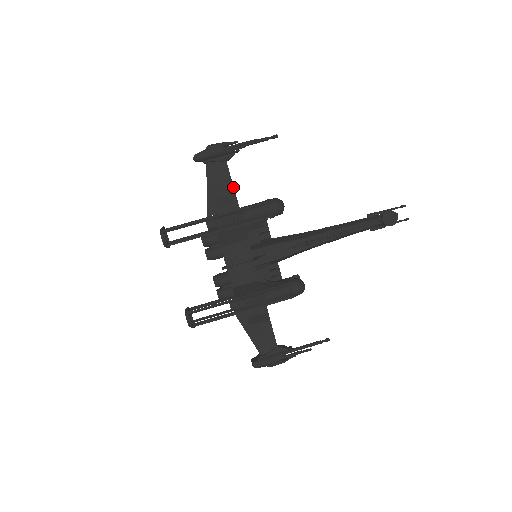
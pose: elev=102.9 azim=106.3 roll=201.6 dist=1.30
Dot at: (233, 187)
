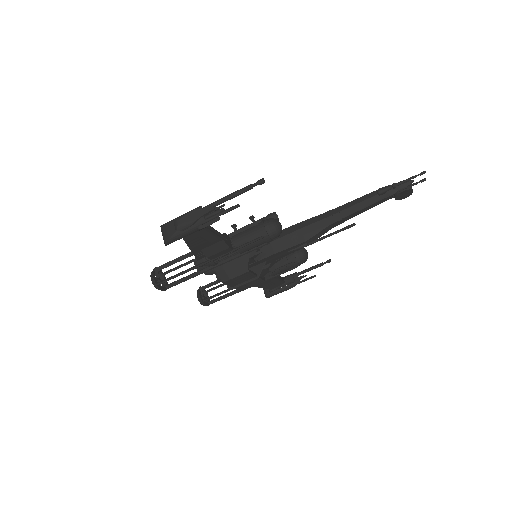
Dot at: (220, 238)
